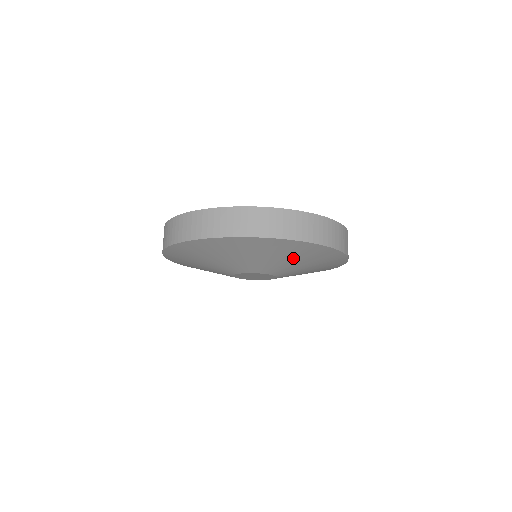
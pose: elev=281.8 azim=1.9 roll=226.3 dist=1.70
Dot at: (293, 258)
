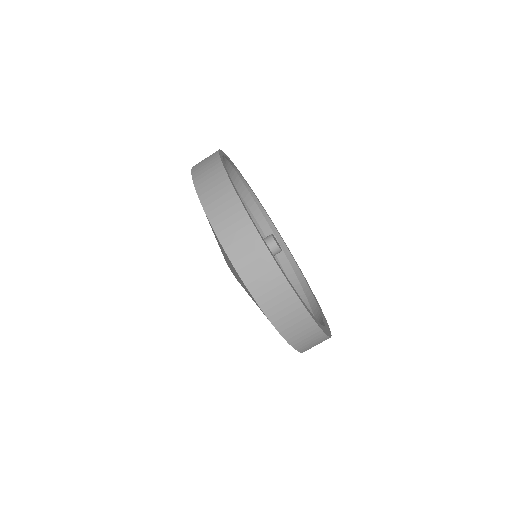
Dot at: occluded
